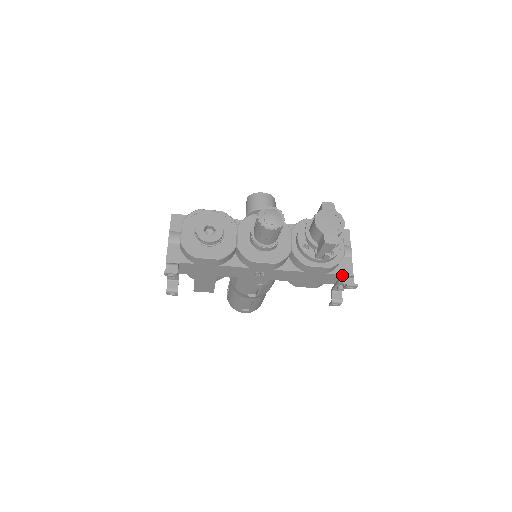
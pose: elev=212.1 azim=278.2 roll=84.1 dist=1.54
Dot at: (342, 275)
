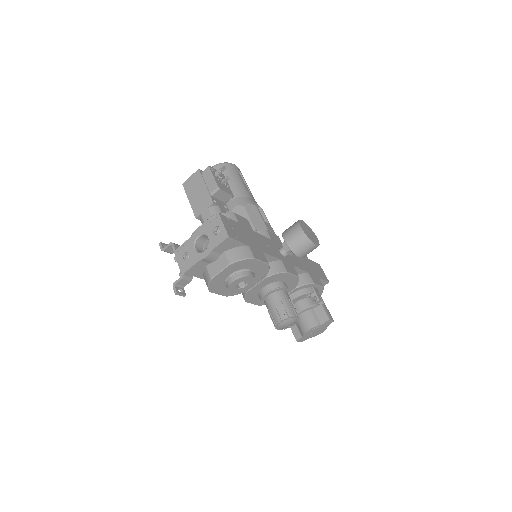
Dot at: occluded
